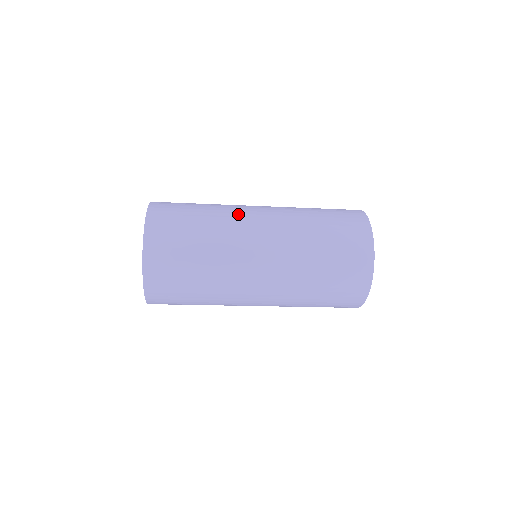
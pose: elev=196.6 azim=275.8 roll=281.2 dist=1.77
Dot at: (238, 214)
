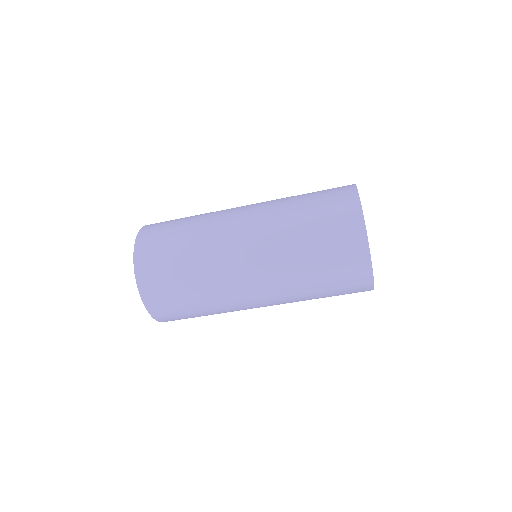
Dot at: occluded
